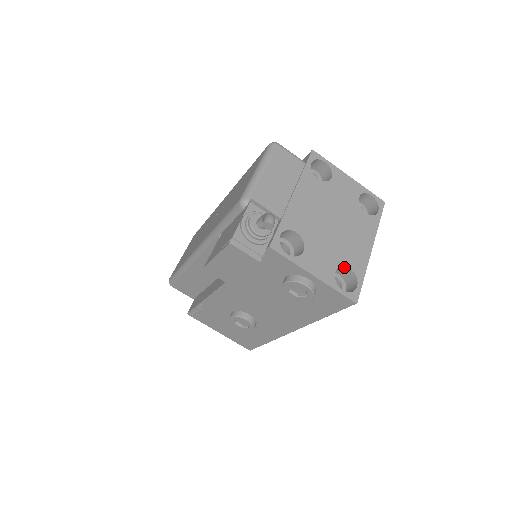
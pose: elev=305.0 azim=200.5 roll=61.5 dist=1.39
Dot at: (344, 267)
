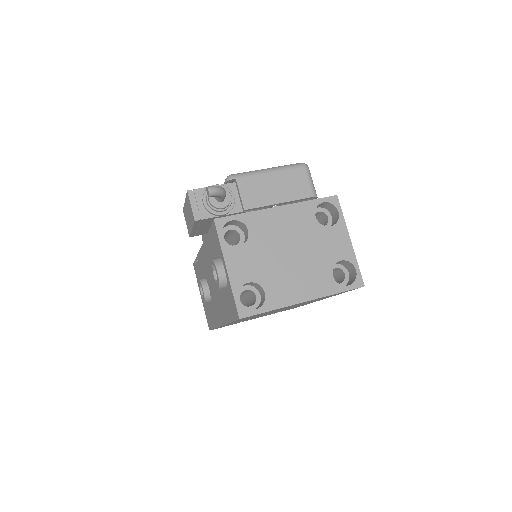
Dot at: (262, 289)
